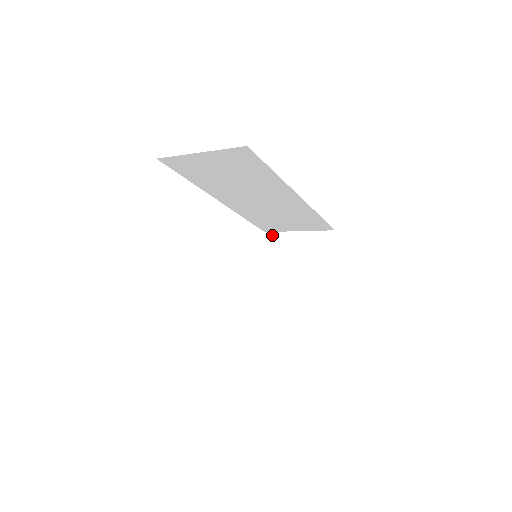
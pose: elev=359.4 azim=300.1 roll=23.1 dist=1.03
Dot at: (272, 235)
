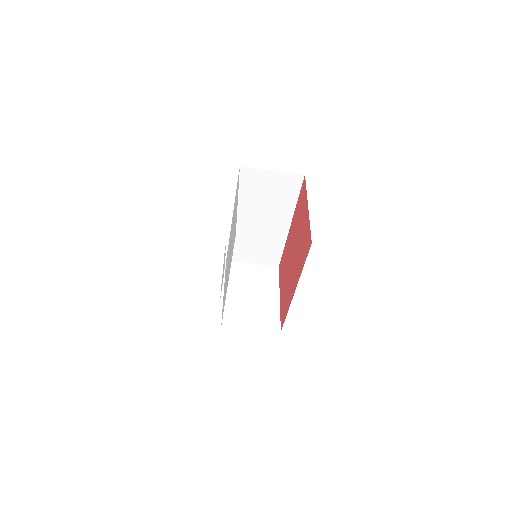
Dot at: (233, 264)
